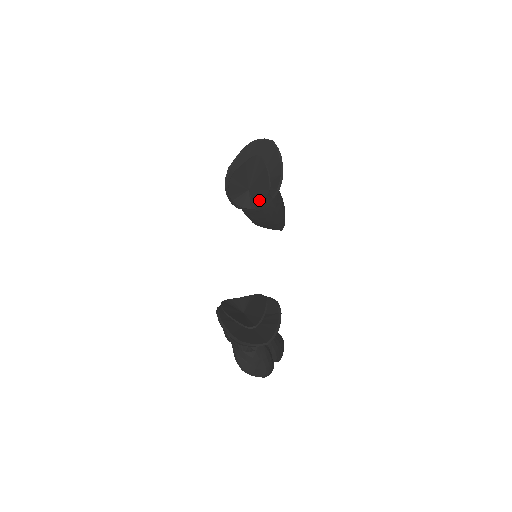
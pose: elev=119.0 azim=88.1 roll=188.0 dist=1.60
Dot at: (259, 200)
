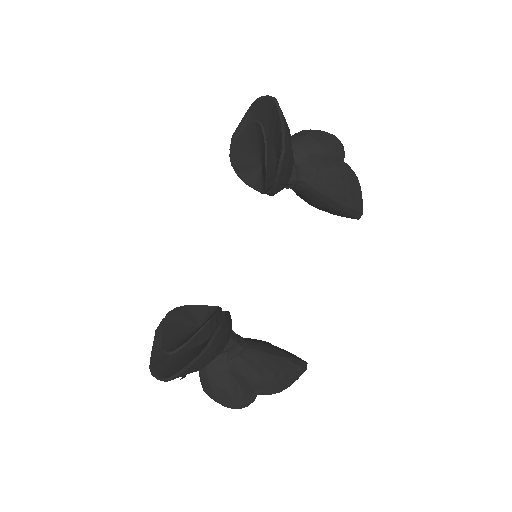
Dot at: (264, 182)
